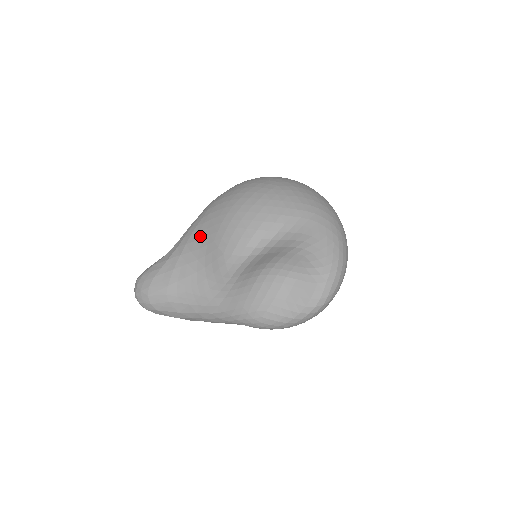
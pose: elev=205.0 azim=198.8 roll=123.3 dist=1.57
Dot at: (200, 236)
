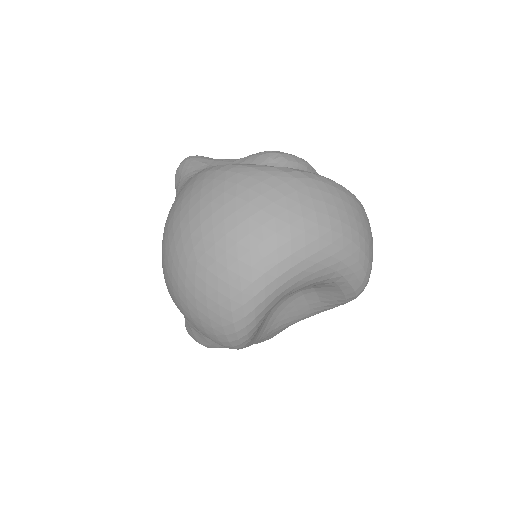
Dot at: occluded
